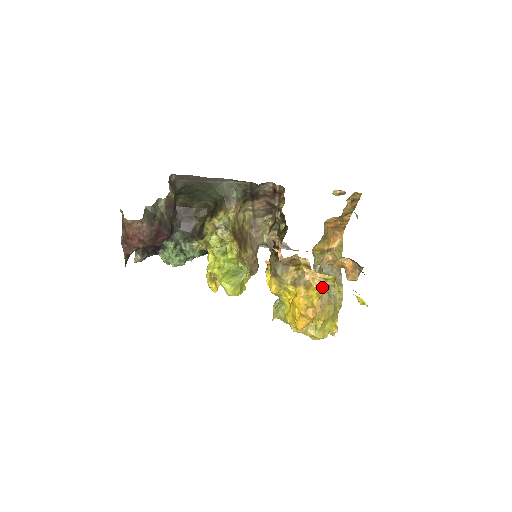
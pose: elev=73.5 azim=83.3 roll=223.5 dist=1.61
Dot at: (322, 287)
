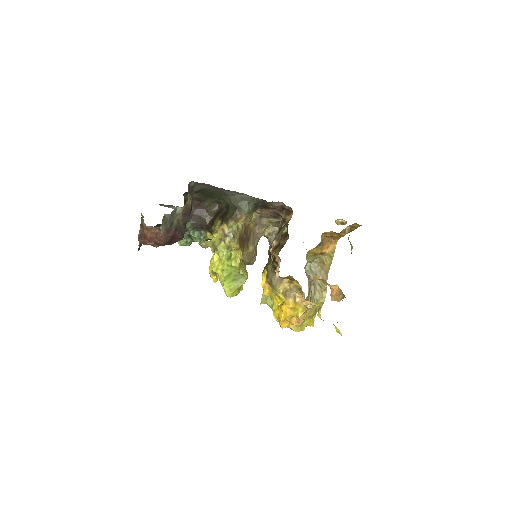
Dot at: (308, 306)
